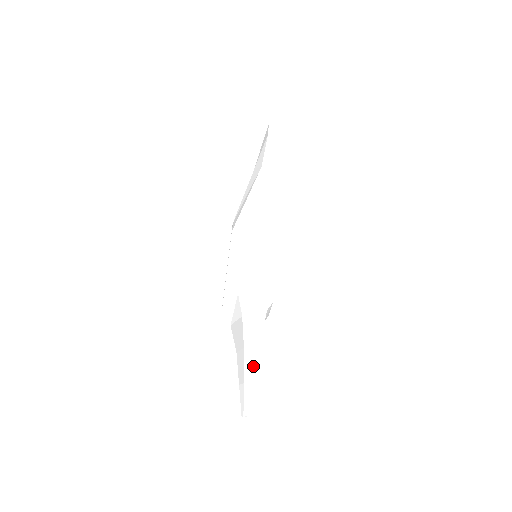
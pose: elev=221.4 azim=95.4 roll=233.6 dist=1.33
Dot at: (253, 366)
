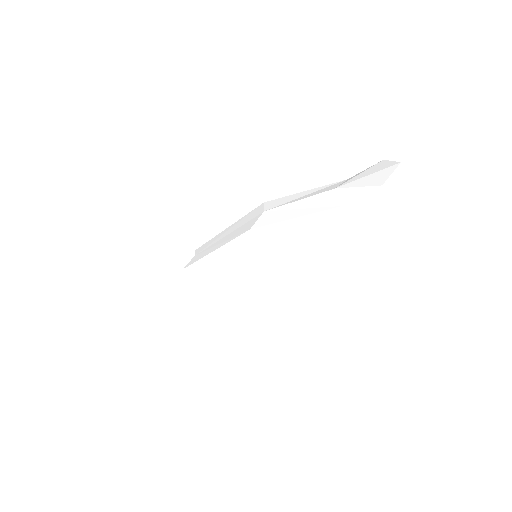
Dot at: (151, 376)
